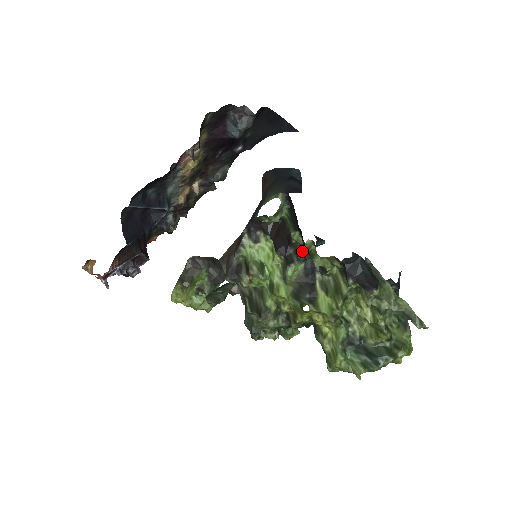
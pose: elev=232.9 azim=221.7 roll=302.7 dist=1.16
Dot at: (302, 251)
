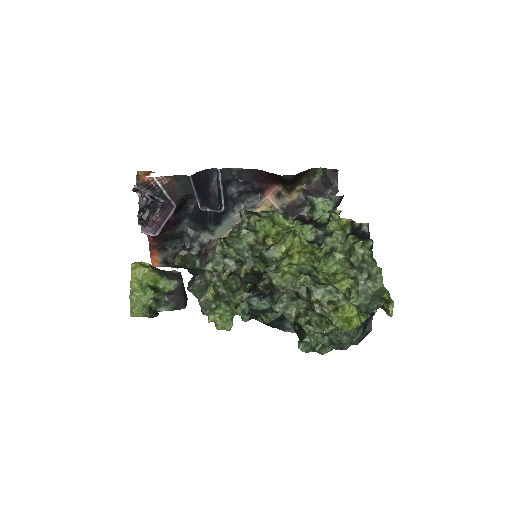
Dot at: (320, 226)
